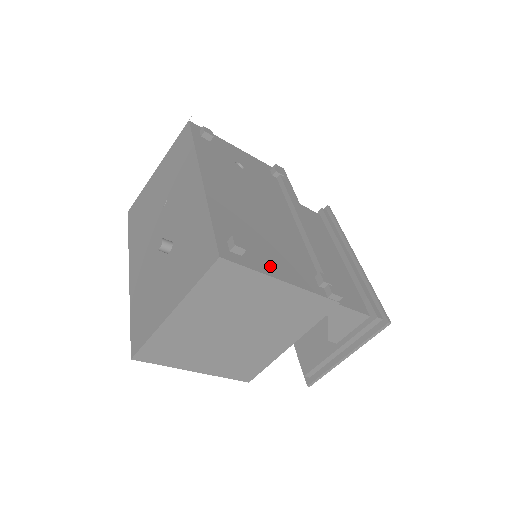
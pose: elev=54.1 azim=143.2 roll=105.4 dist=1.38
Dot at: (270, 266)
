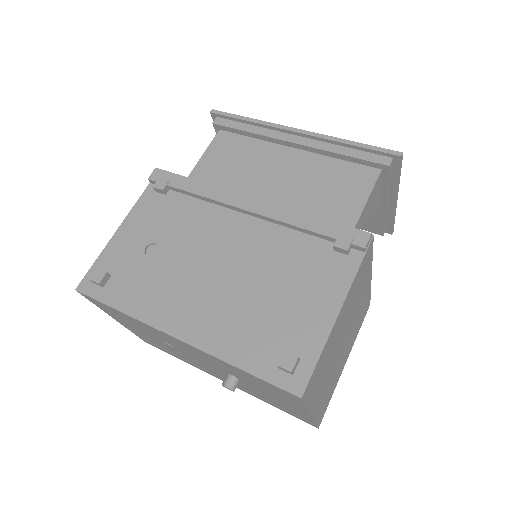
Dot at: (316, 320)
